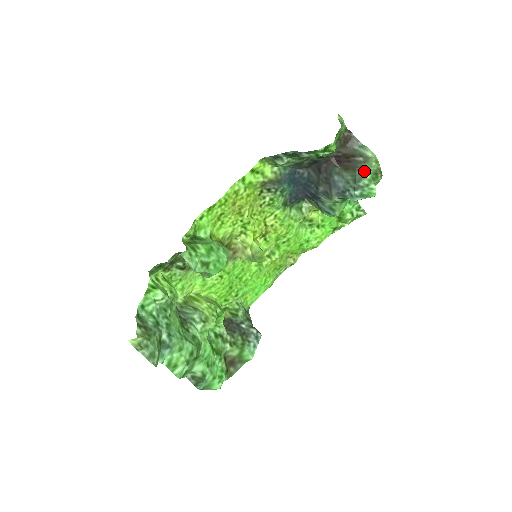
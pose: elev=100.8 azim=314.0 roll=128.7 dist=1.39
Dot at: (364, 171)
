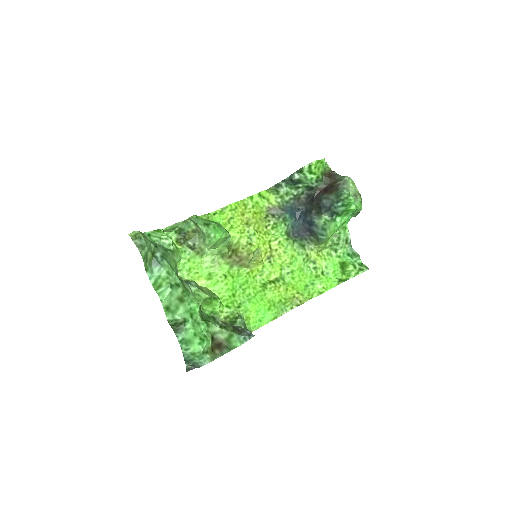
Dot at: (344, 190)
